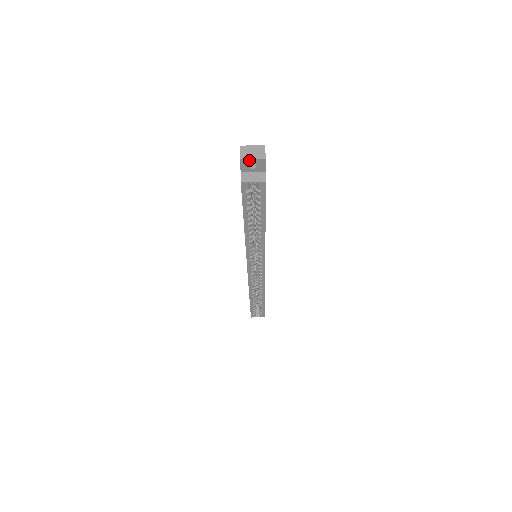
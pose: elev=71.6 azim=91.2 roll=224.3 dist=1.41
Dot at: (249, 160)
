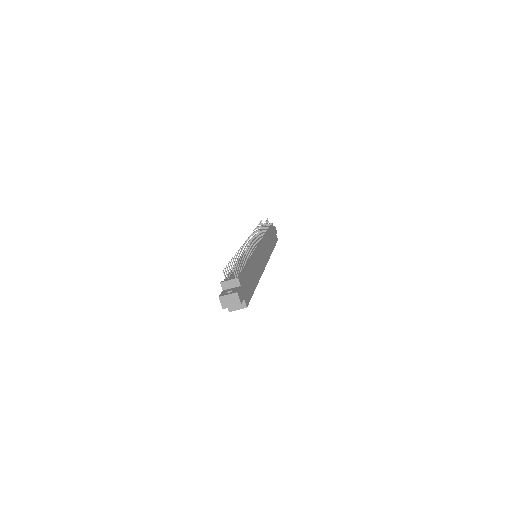
Dot at: (229, 307)
